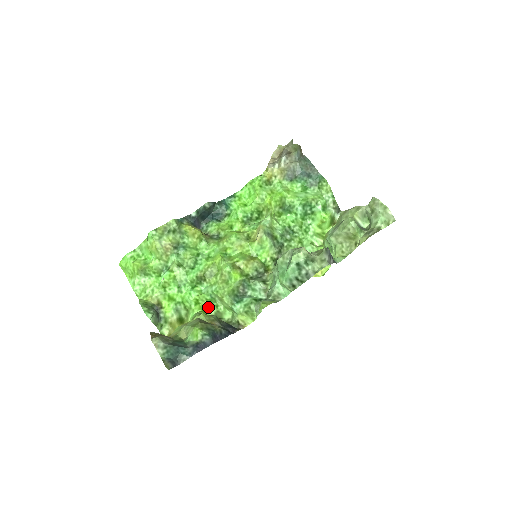
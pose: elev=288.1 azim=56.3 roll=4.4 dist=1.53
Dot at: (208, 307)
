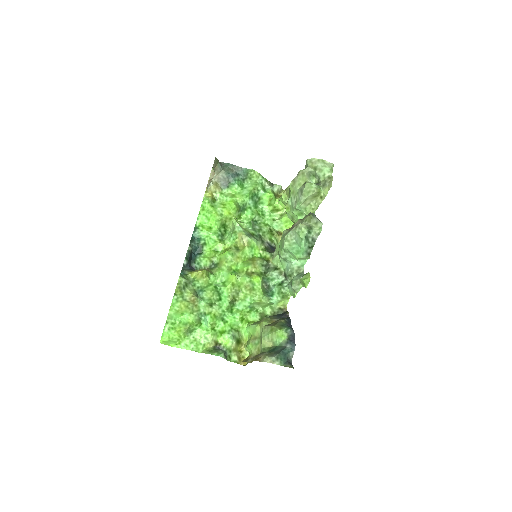
Dot at: (251, 316)
